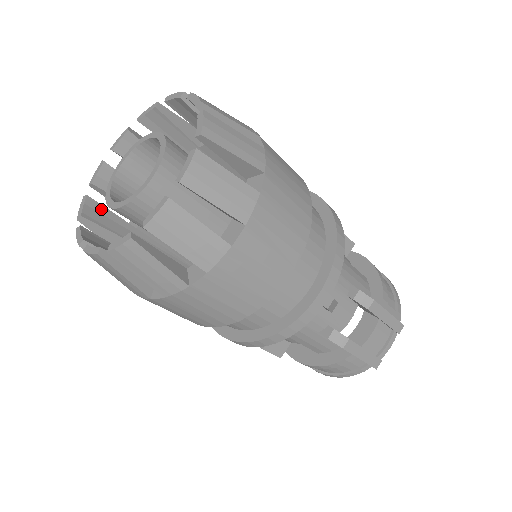
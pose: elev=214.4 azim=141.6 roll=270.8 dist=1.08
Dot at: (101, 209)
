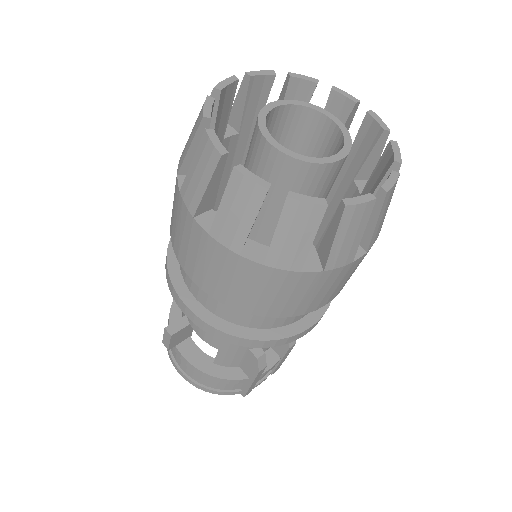
Dot at: occluded
